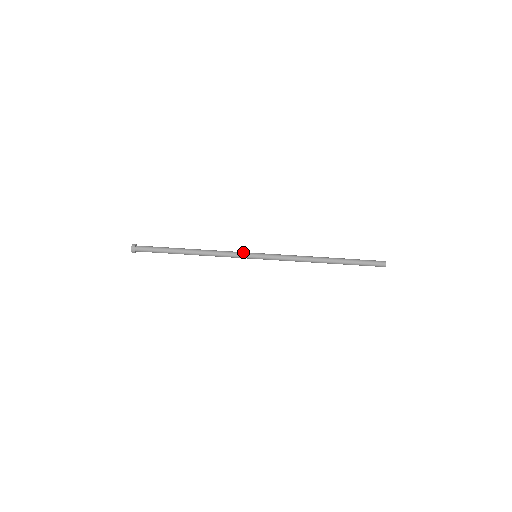
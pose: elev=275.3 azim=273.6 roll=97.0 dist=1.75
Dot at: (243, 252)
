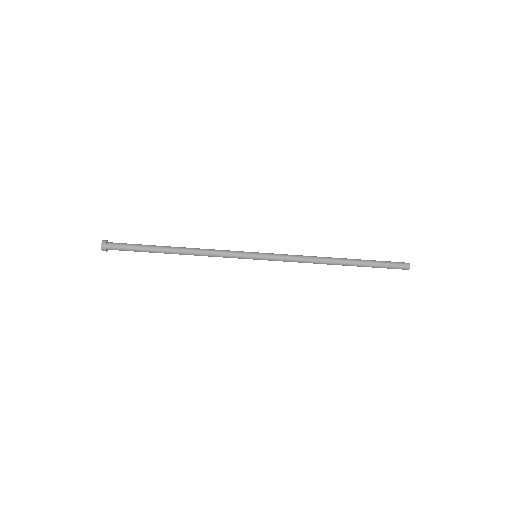
Dot at: (240, 251)
